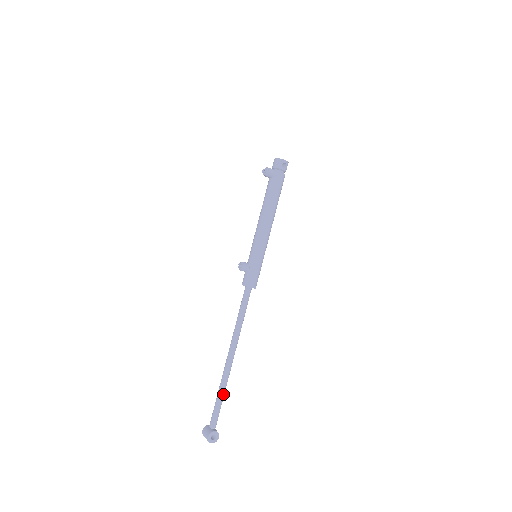
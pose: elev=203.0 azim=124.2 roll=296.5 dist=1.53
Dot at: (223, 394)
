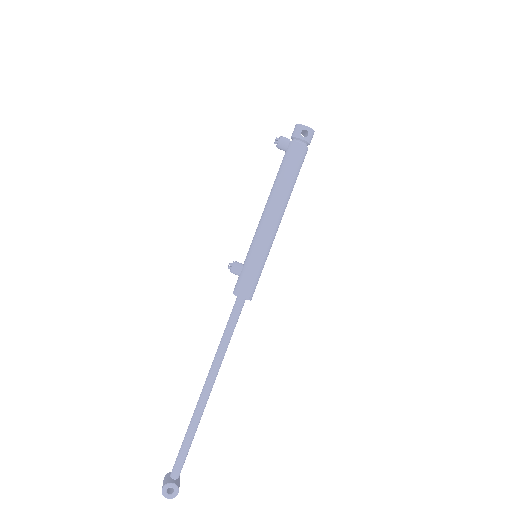
Dot at: (191, 435)
